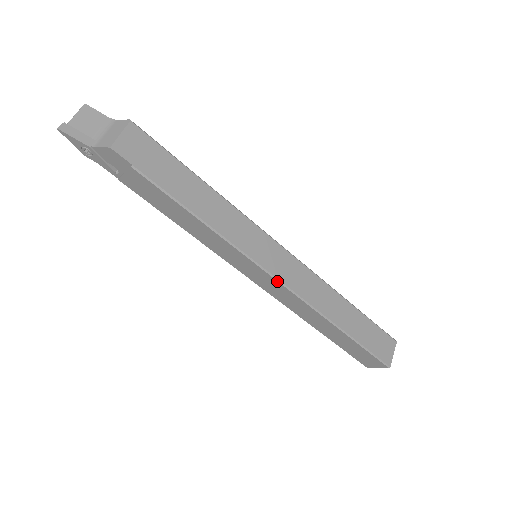
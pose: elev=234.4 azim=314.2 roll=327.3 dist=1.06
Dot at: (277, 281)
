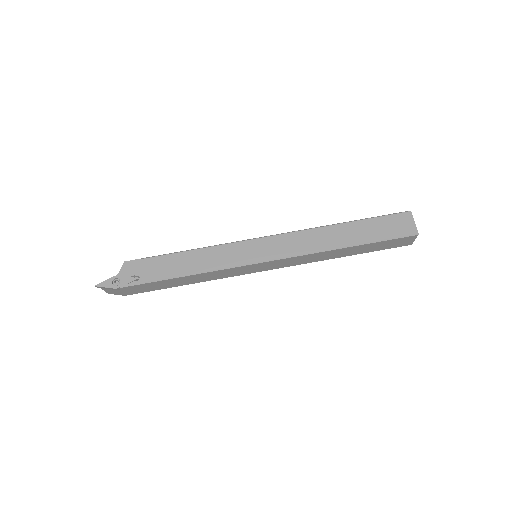
Dot at: (271, 236)
